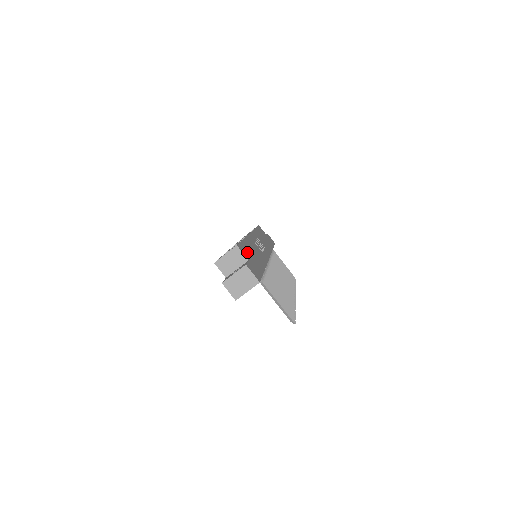
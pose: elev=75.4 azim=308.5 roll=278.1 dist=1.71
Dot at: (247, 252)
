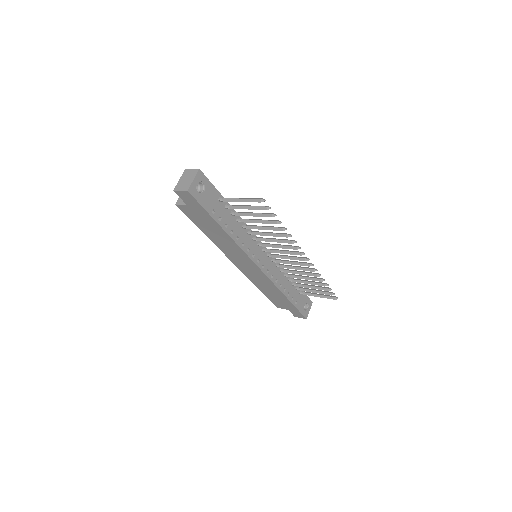
Dot at: occluded
